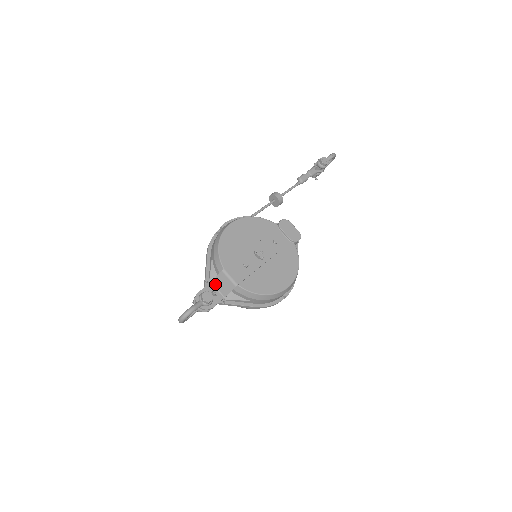
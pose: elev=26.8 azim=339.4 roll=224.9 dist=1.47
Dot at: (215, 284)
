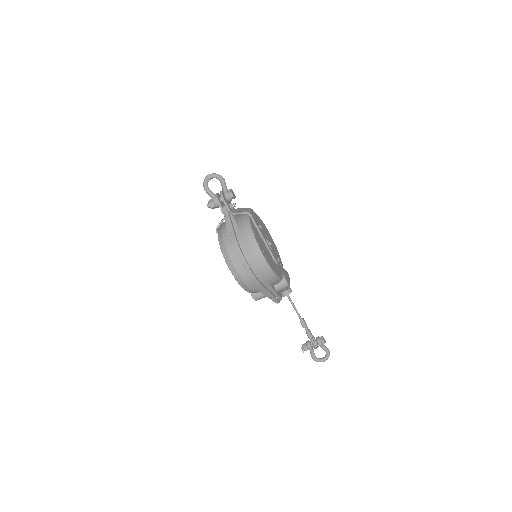
Dot at: (236, 209)
